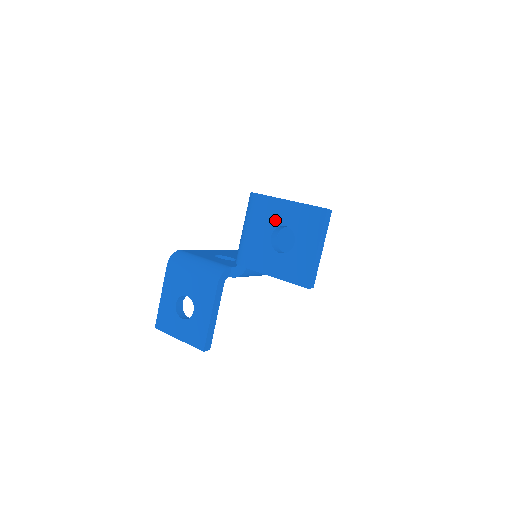
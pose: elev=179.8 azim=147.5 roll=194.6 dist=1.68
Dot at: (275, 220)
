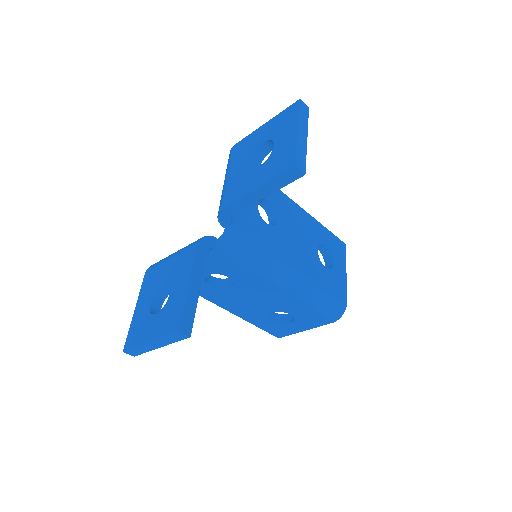
Dot at: (252, 147)
